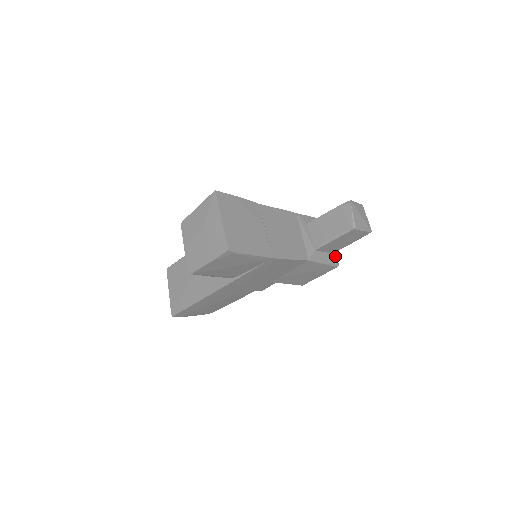
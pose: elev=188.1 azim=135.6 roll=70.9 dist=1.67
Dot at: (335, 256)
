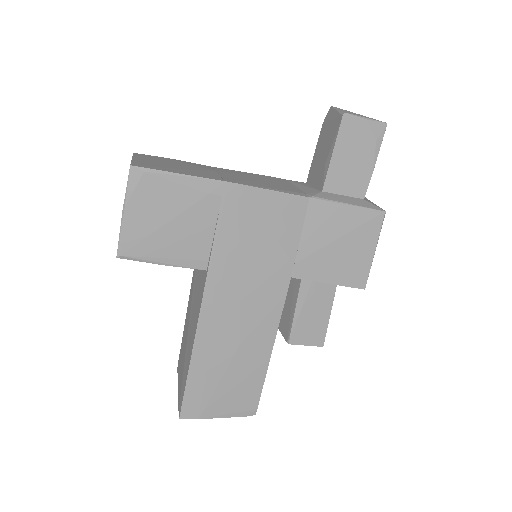
Dot at: (373, 204)
